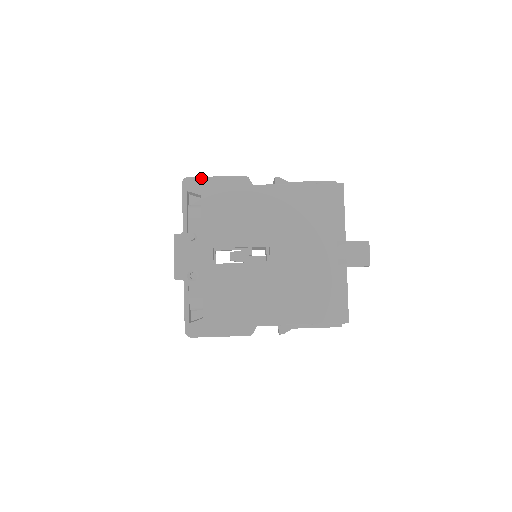
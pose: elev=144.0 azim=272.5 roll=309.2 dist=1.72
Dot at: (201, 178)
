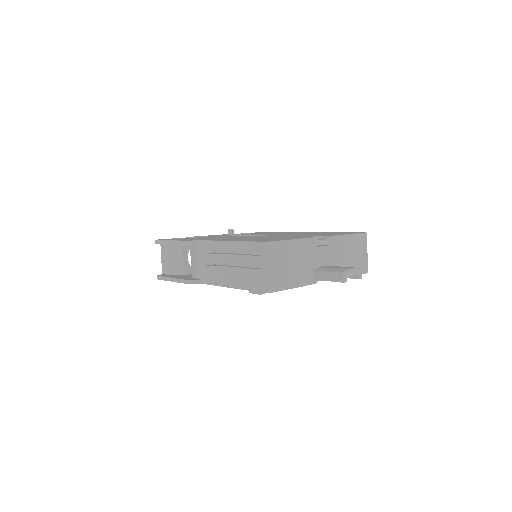
Dot at: occluded
